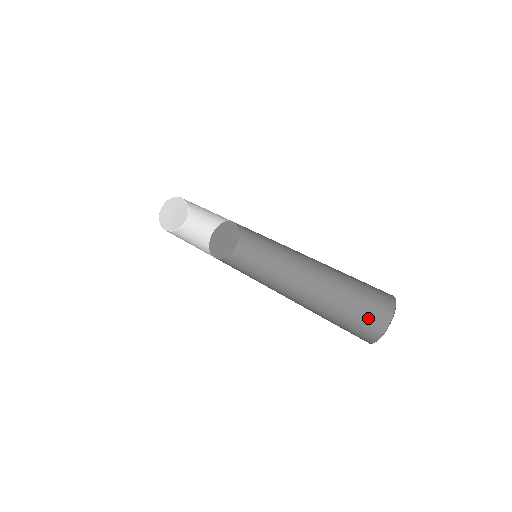
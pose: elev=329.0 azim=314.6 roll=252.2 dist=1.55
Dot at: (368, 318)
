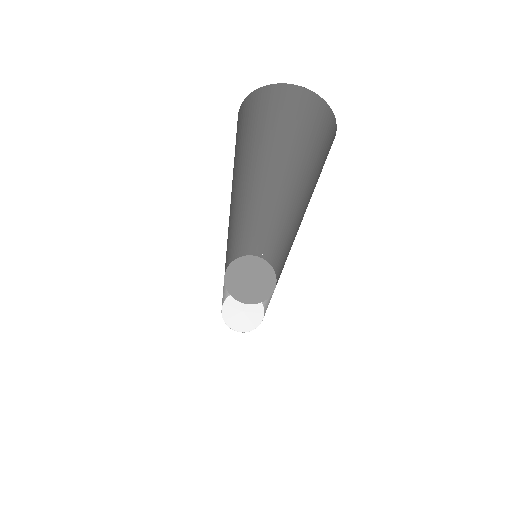
Dot at: occluded
